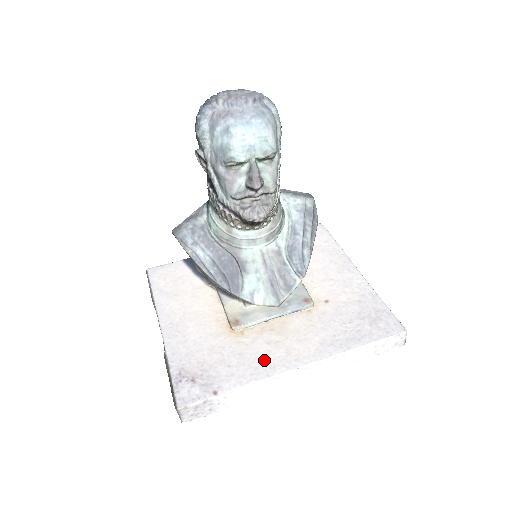
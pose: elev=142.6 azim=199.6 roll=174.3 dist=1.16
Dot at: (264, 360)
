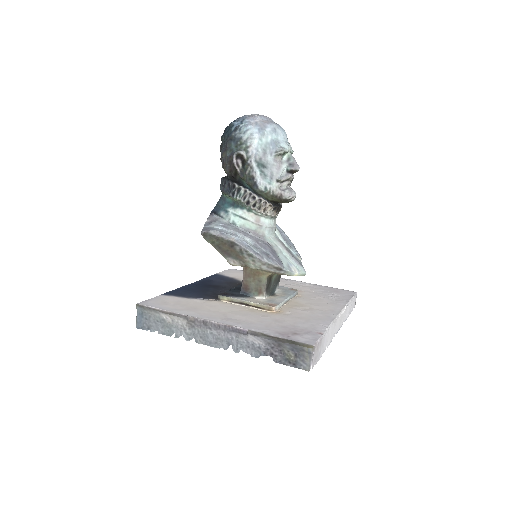
Dot at: (317, 315)
